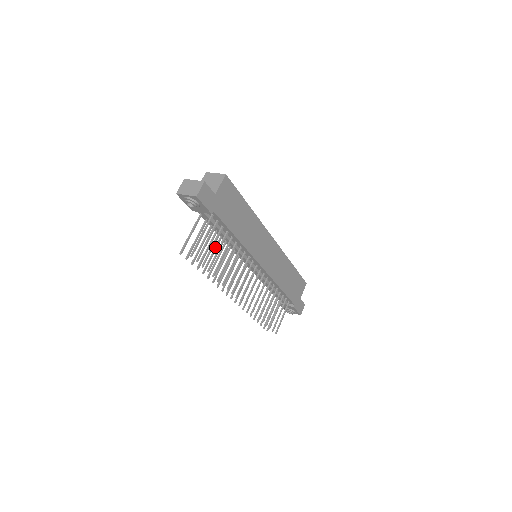
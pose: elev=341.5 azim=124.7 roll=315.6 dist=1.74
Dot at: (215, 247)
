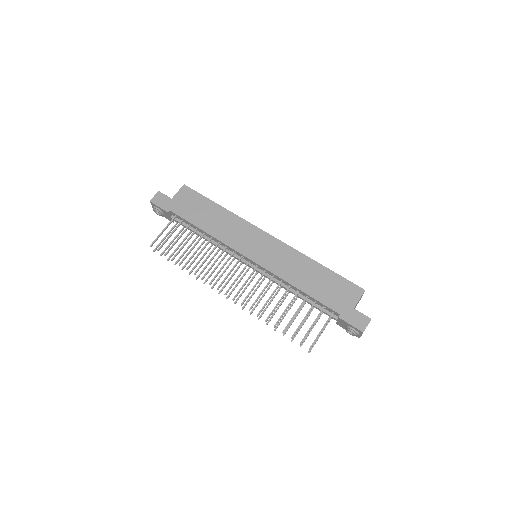
Dot at: (198, 248)
